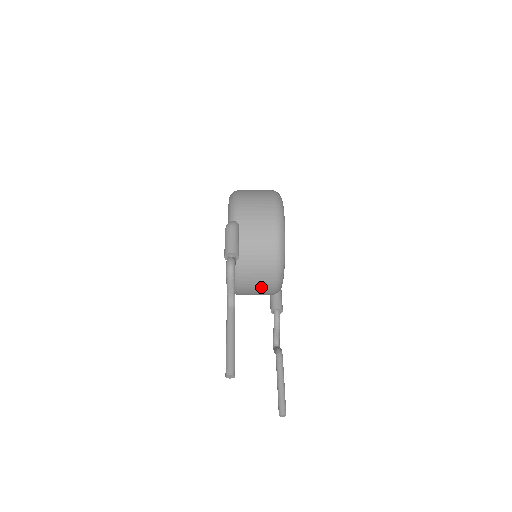
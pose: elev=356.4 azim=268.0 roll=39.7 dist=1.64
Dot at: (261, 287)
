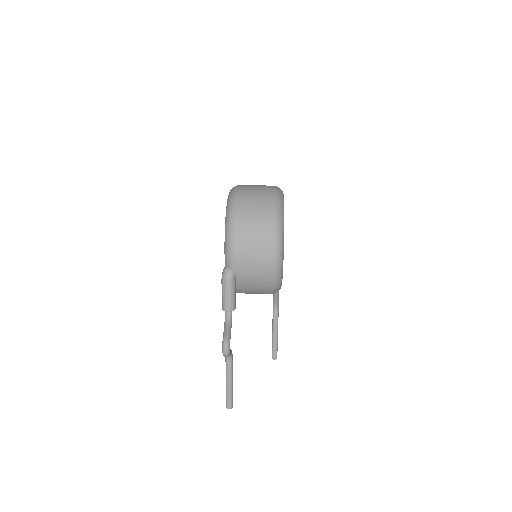
Dot at: occluded
